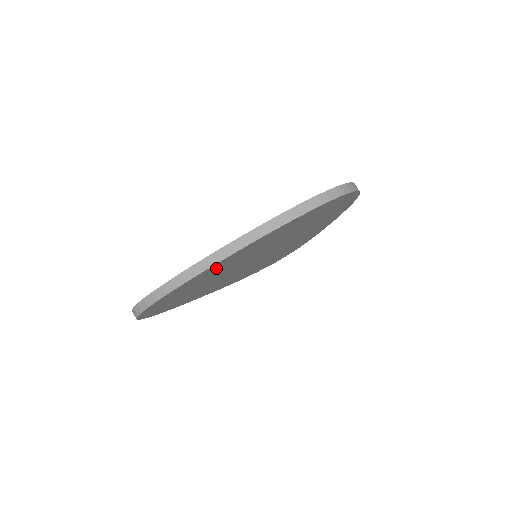
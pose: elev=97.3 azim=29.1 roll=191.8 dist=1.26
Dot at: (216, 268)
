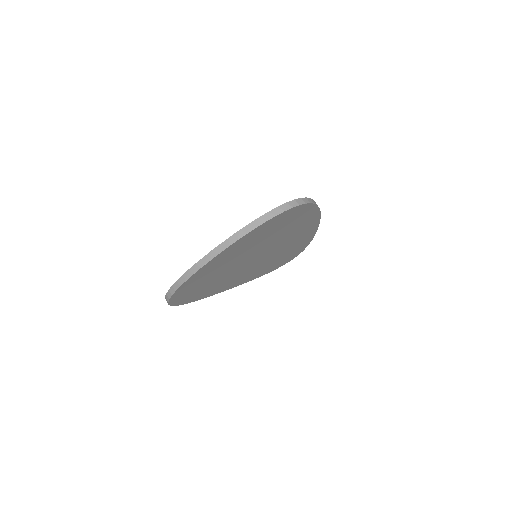
Dot at: (212, 266)
